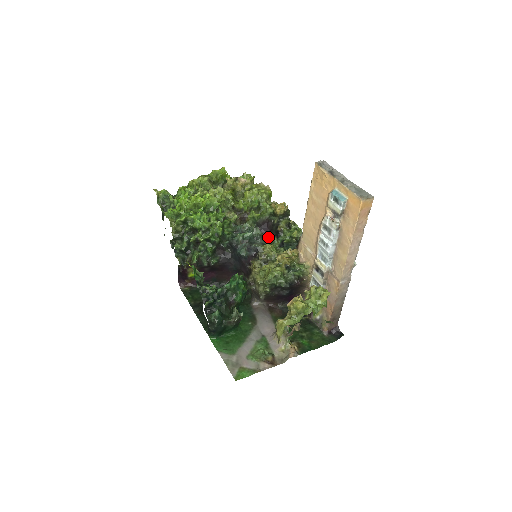
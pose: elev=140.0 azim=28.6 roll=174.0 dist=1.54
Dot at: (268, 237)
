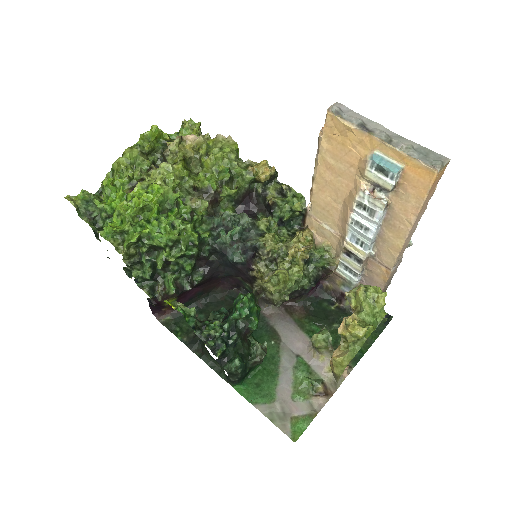
Dot at: (261, 221)
